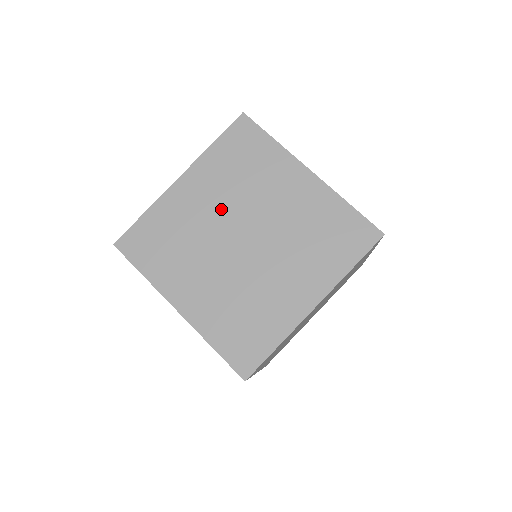
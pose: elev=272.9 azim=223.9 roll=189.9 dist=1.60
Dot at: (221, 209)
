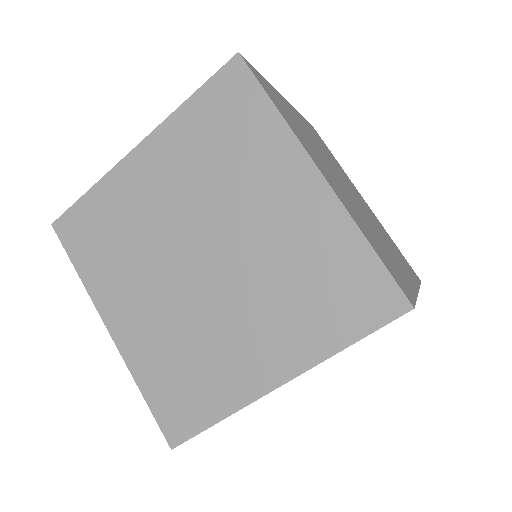
Dot at: (181, 206)
